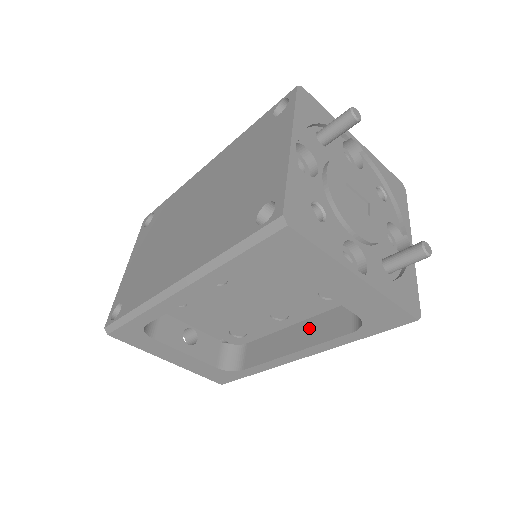
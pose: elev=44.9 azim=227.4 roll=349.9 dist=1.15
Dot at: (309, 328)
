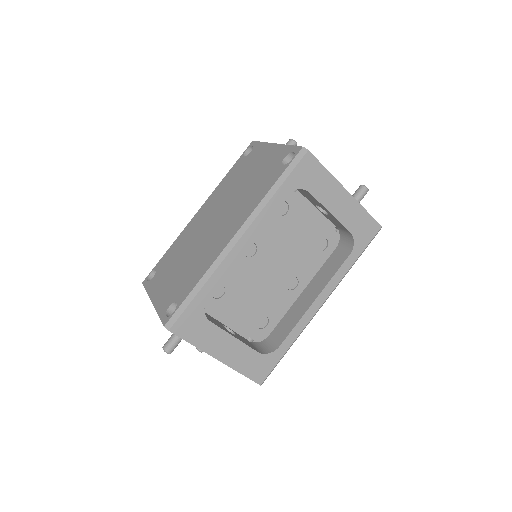
Dot at: (317, 281)
